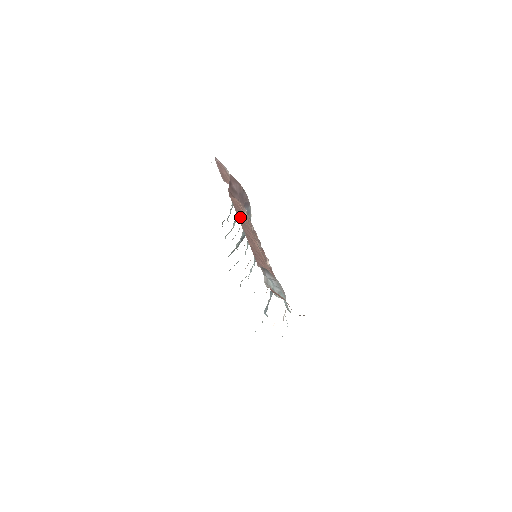
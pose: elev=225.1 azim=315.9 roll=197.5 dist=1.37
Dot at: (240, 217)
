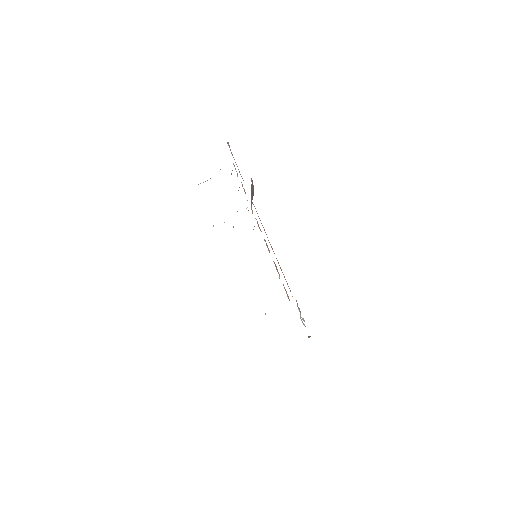
Dot at: occluded
